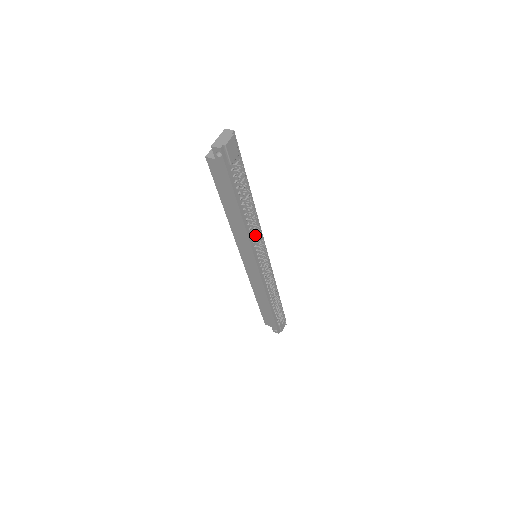
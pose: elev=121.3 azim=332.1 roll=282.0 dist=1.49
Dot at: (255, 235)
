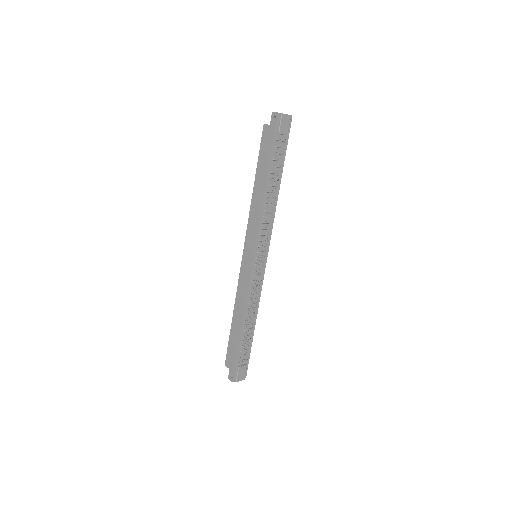
Dot at: (266, 220)
